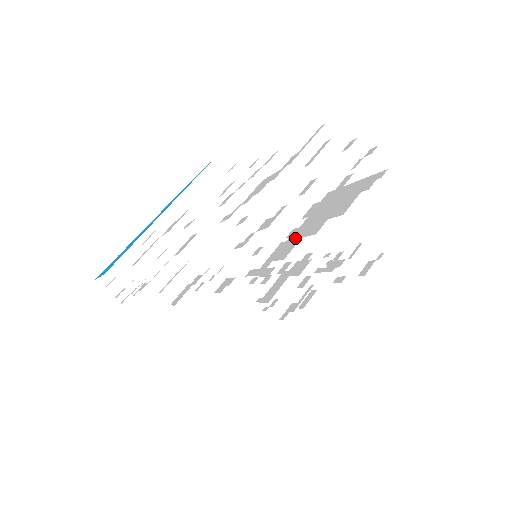
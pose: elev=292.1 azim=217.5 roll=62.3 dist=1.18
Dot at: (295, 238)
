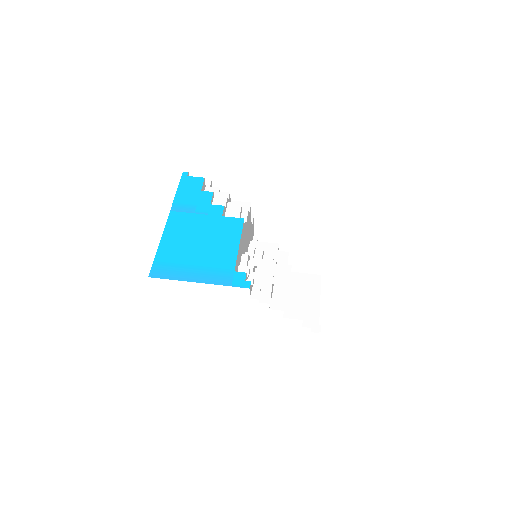
Dot at: (275, 277)
